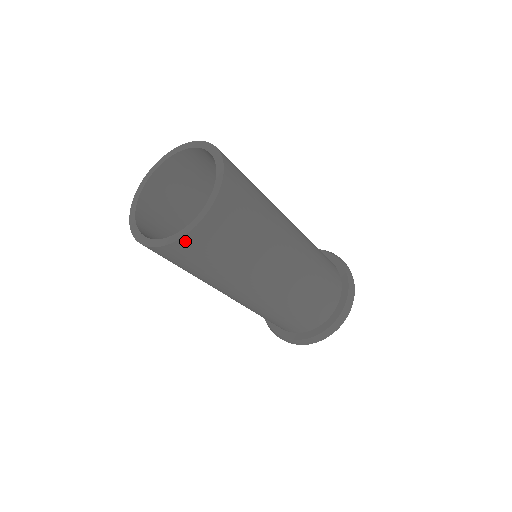
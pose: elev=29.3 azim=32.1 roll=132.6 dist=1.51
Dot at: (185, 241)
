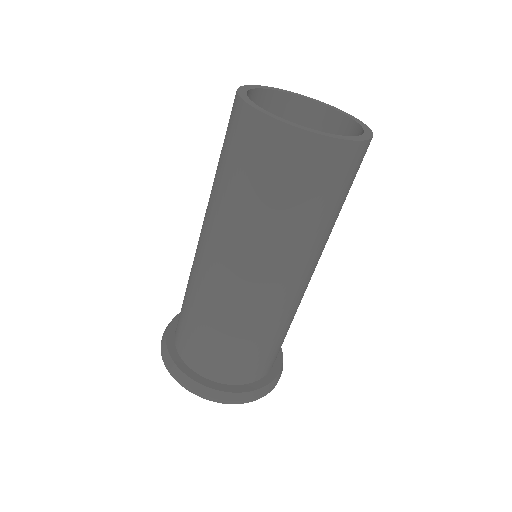
Dot at: (337, 146)
